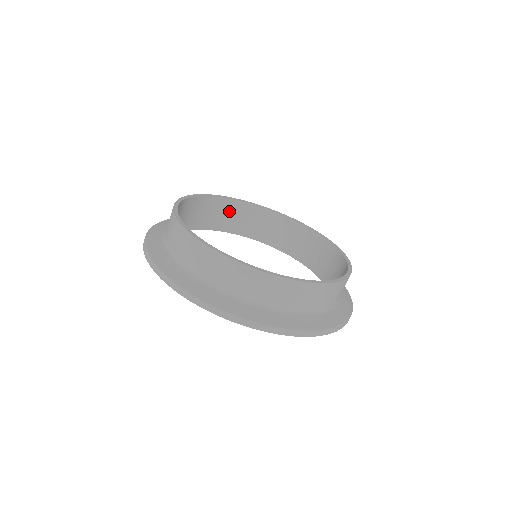
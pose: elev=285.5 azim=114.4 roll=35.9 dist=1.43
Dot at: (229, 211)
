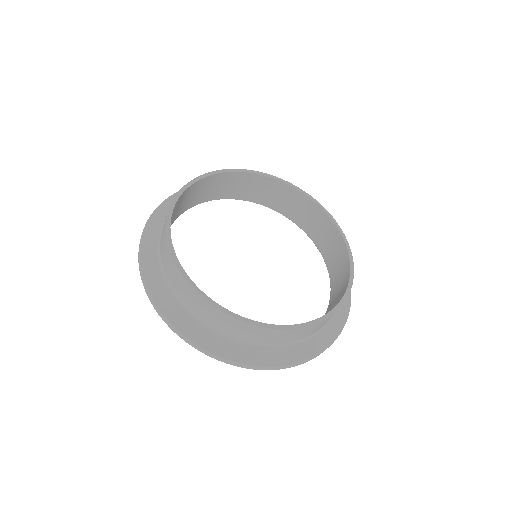
Dot at: (306, 209)
